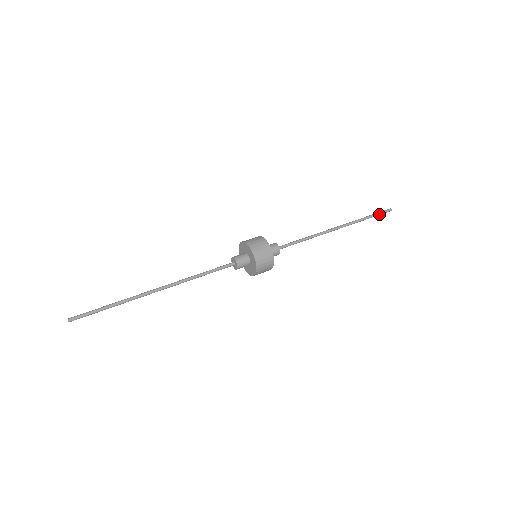
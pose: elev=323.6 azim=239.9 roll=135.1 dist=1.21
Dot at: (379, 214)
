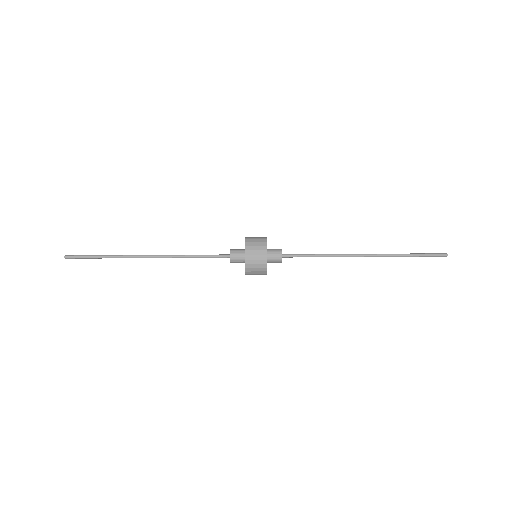
Dot at: (427, 256)
